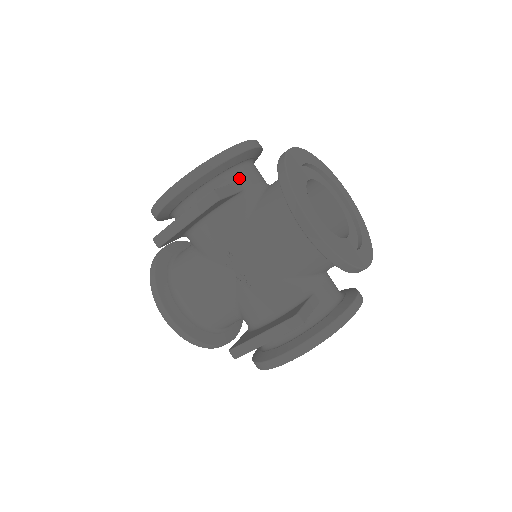
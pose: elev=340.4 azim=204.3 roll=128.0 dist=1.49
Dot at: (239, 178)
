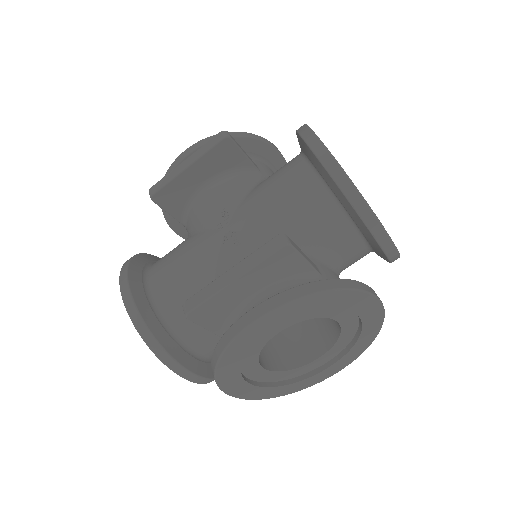
Dot at: (258, 165)
